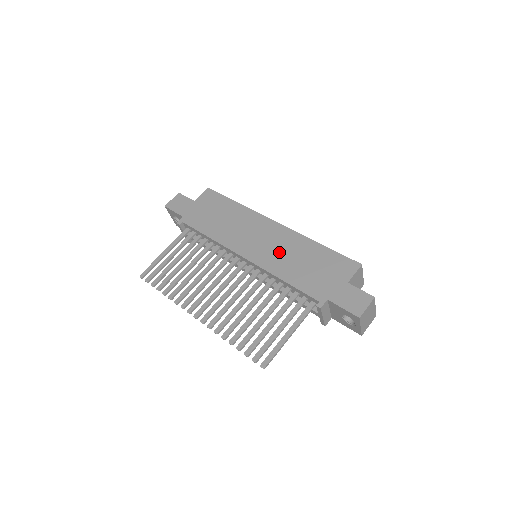
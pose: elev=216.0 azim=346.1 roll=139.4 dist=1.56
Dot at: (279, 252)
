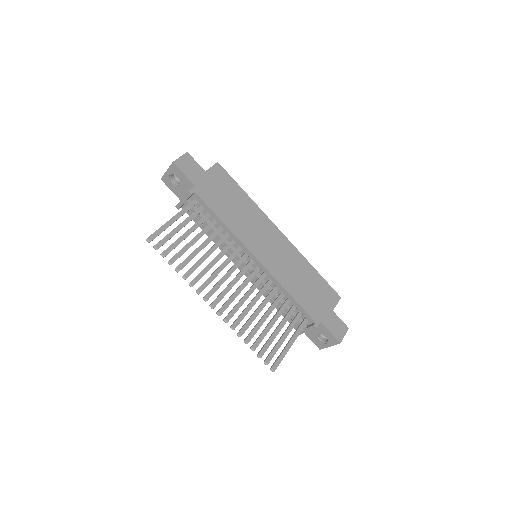
Dot at: (285, 264)
